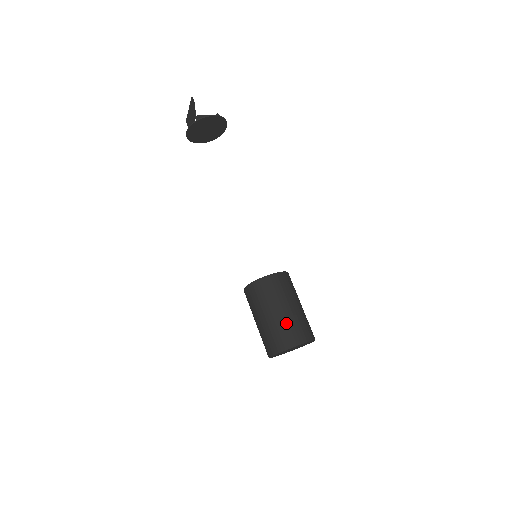
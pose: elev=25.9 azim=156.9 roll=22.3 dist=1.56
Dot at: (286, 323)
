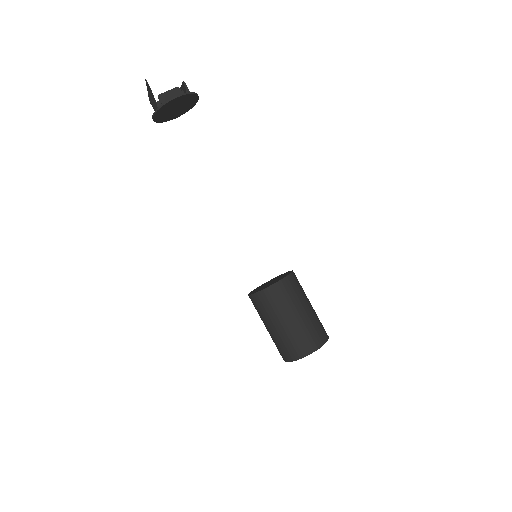
Dot at: (294, 334)
